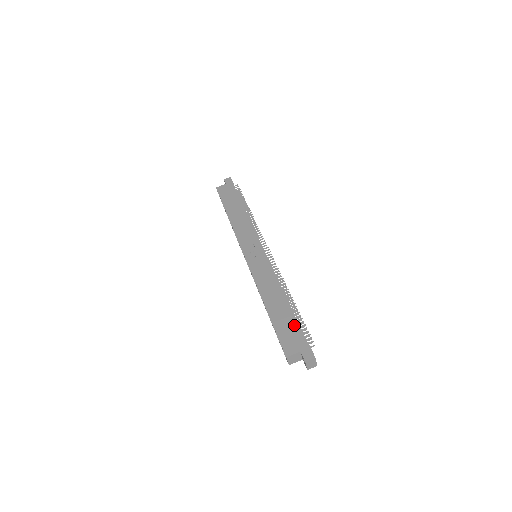
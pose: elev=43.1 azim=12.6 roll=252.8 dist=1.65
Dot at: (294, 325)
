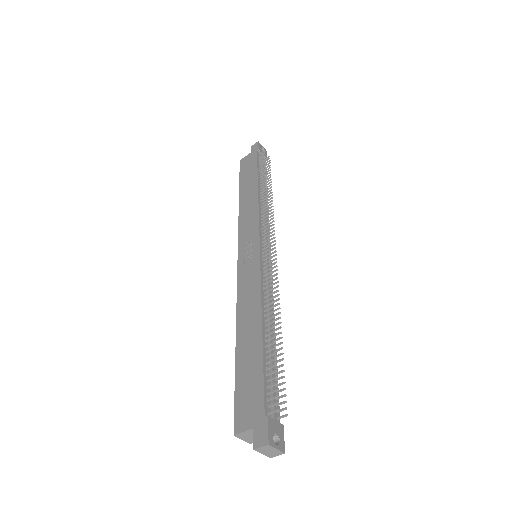
Dot at: (259, 377)
